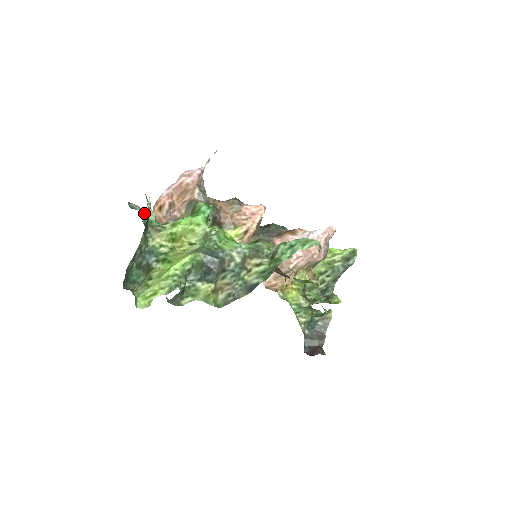
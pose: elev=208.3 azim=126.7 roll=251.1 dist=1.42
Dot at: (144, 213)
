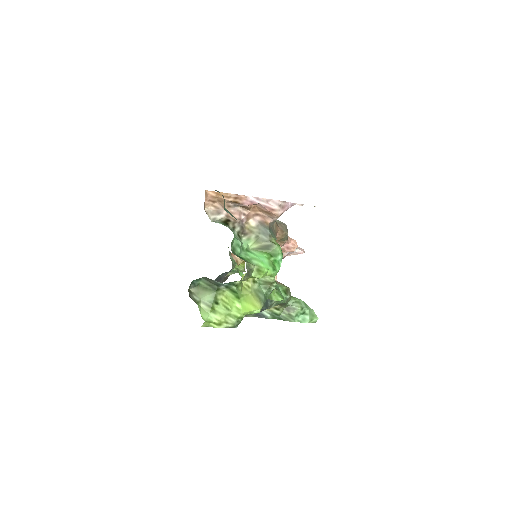
Dot at: occluded
